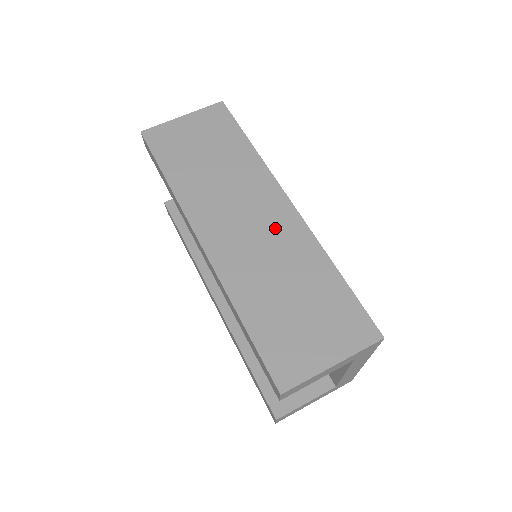
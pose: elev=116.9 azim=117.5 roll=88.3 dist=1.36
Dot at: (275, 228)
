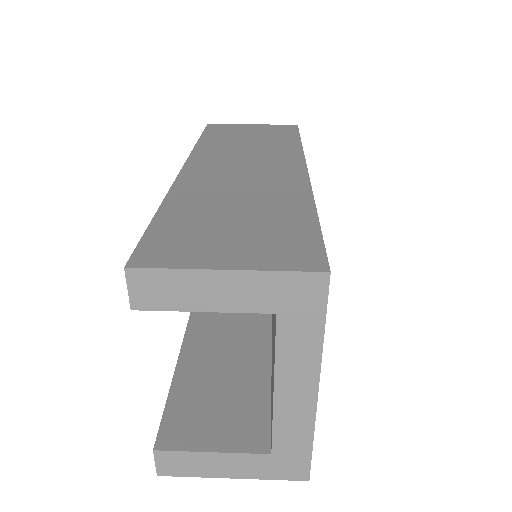
Dot at: (271, 177)
